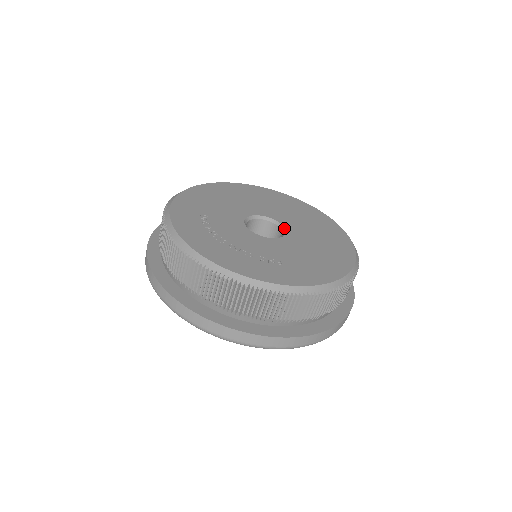
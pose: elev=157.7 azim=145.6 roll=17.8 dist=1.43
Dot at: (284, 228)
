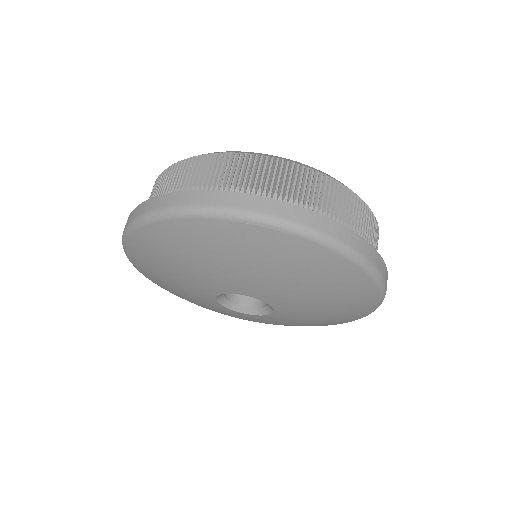
Dot at: occluded
